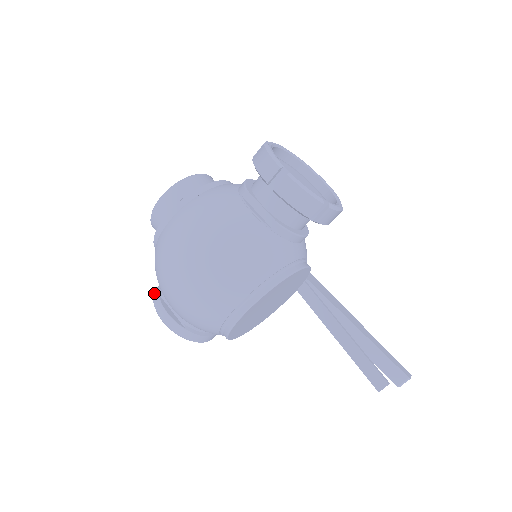
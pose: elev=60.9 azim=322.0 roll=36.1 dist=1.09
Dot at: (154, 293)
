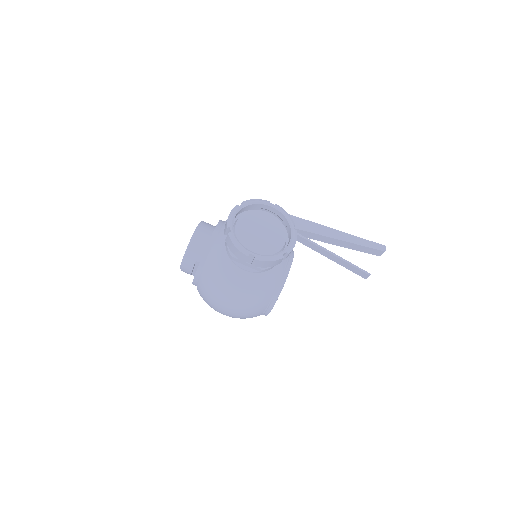
Dot at: occluded
